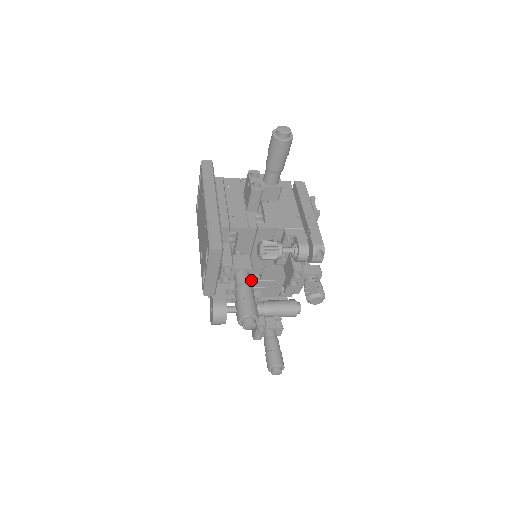
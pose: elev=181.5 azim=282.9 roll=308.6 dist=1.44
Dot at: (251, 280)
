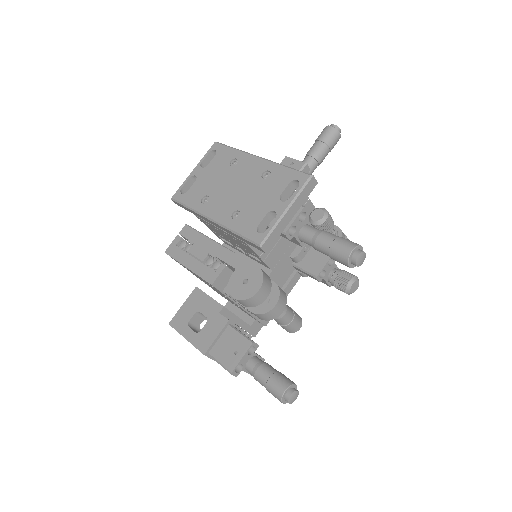
Dot at: occluded
